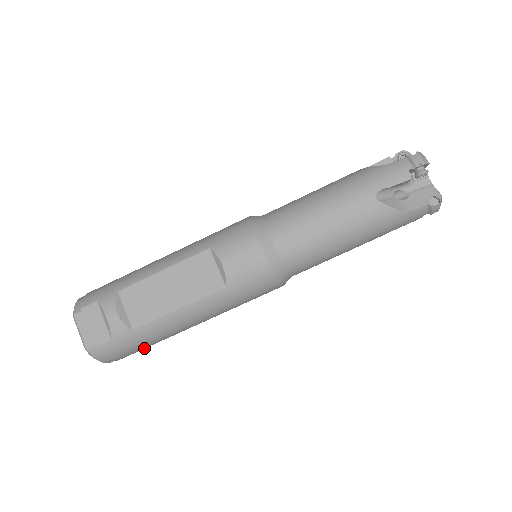
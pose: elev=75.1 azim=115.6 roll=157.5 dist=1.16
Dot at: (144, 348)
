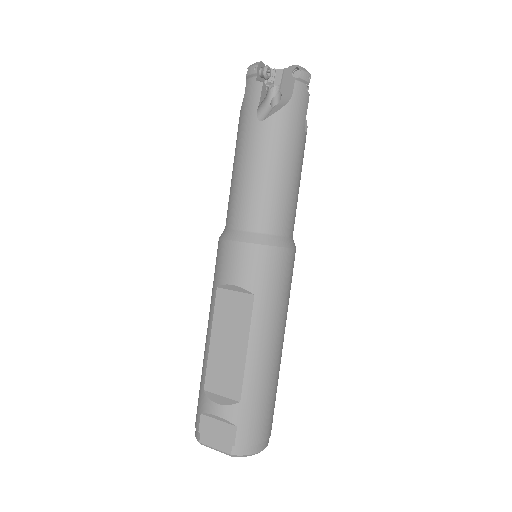
Dot at: (271, 408)
